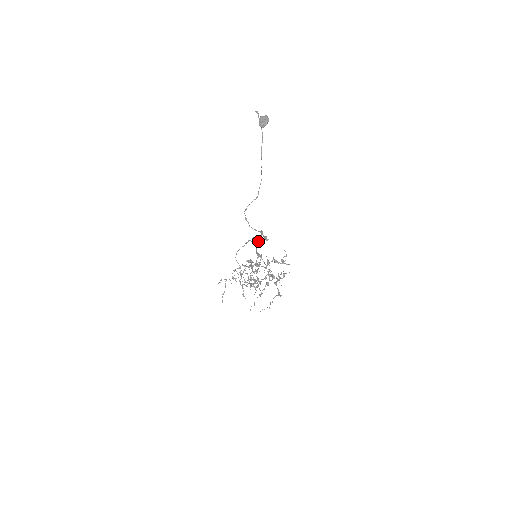
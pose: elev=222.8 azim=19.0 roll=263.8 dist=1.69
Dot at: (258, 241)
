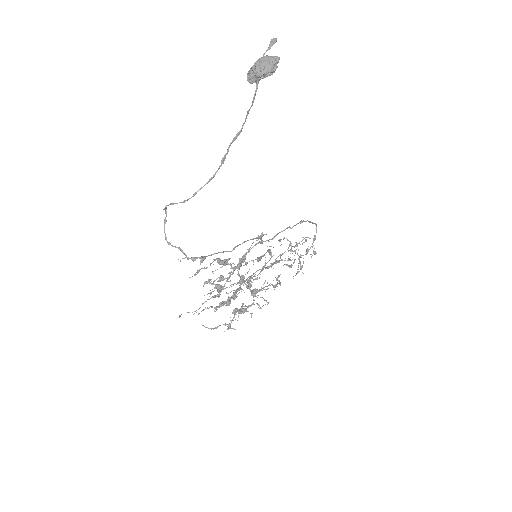
Dot at: (260, 241)
